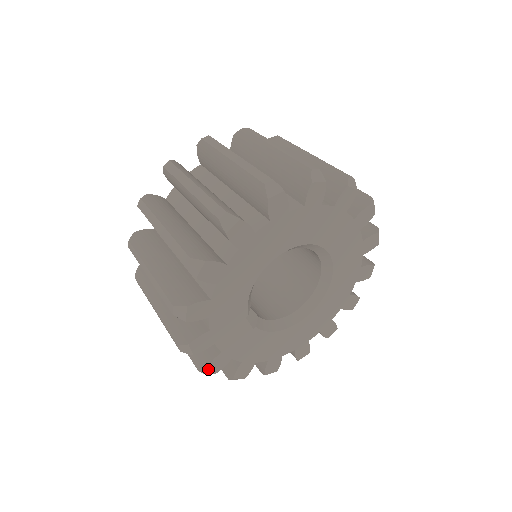
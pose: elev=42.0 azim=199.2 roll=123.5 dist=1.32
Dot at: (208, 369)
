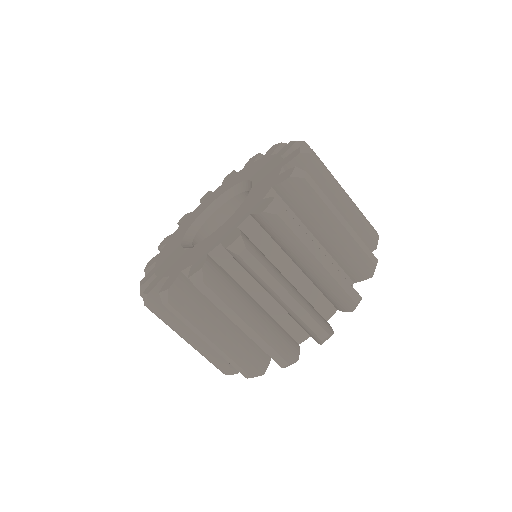
Dot at: (237, 372)
